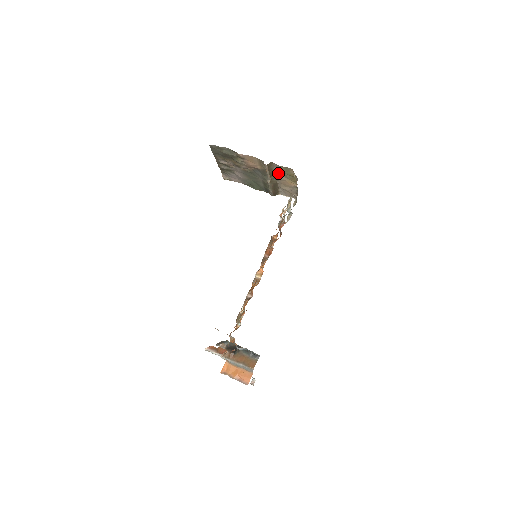
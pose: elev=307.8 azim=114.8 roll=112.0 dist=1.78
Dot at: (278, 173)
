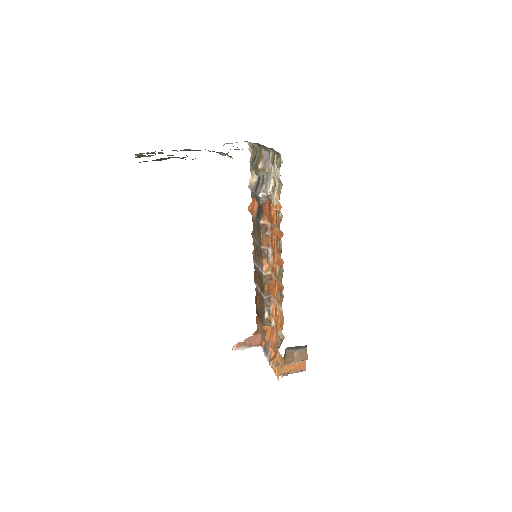
Dot at: occluded
